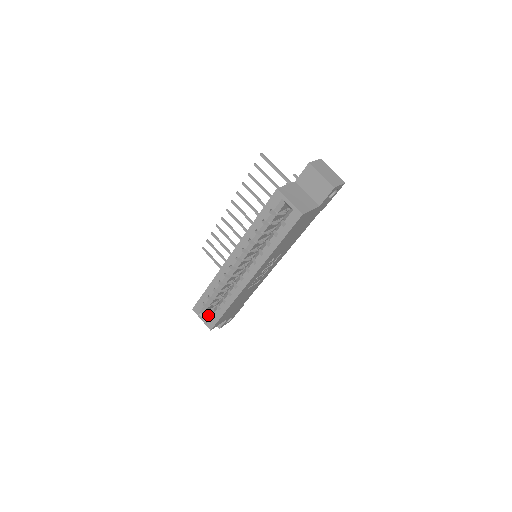
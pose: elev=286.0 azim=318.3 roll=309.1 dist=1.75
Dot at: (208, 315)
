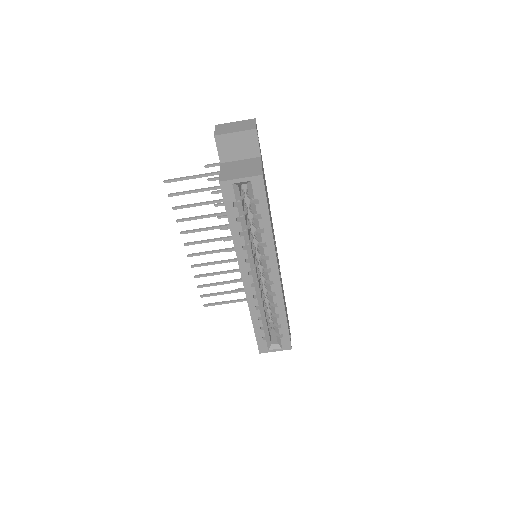
Dot at: (275, 342)
